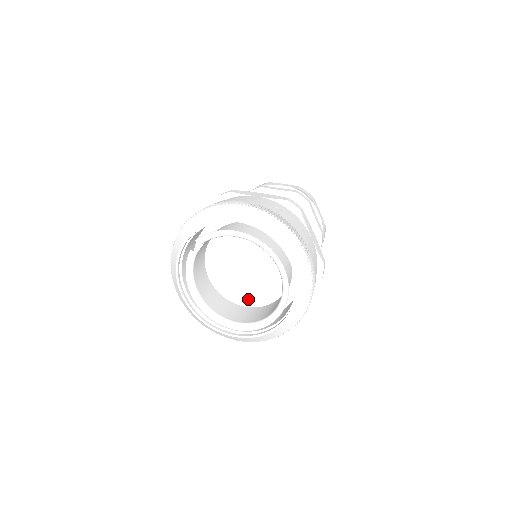
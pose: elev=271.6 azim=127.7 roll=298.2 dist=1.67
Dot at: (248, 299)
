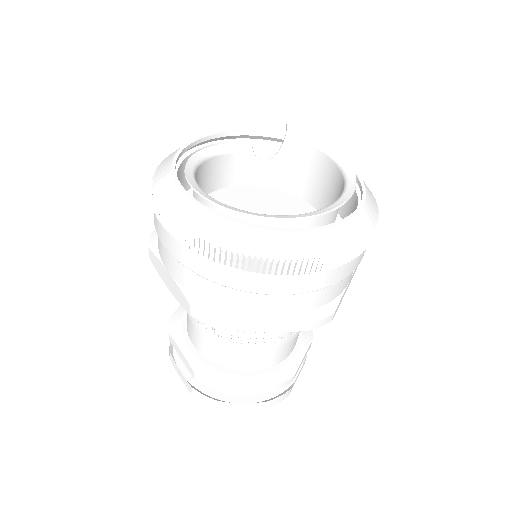
Dot at: occluded
